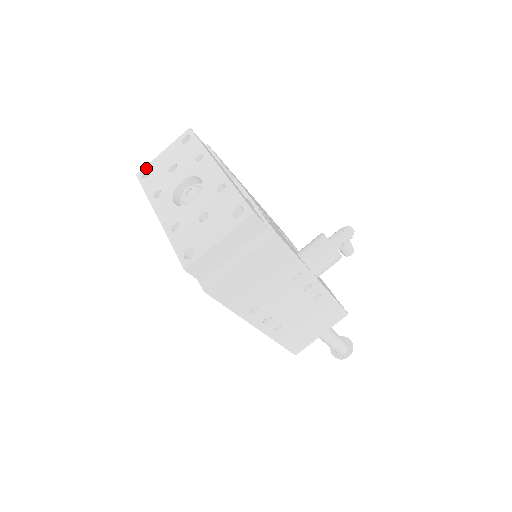
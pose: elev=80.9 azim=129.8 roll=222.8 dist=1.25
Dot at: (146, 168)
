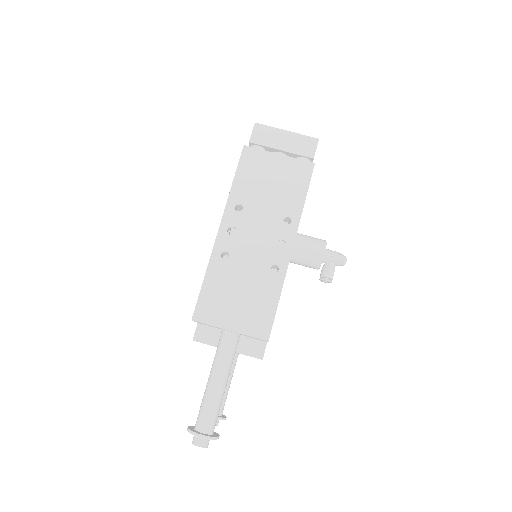
Dot at: occluded
